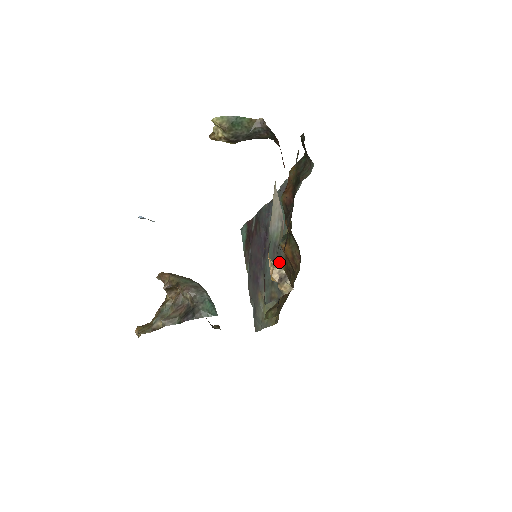
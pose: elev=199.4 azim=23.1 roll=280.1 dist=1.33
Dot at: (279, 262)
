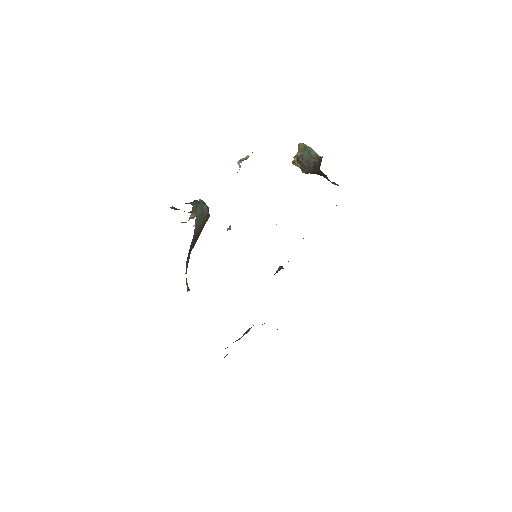
Dot at: occluded
